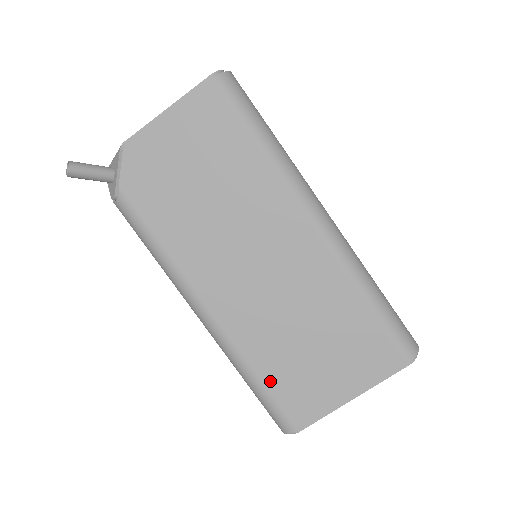
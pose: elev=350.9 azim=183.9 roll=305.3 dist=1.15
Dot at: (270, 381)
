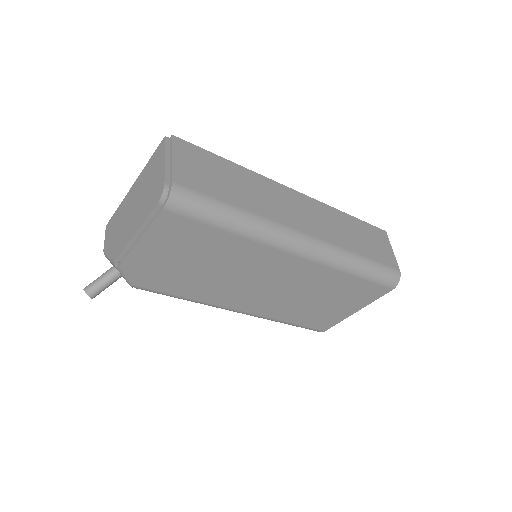
Dot at: (298, 322)
